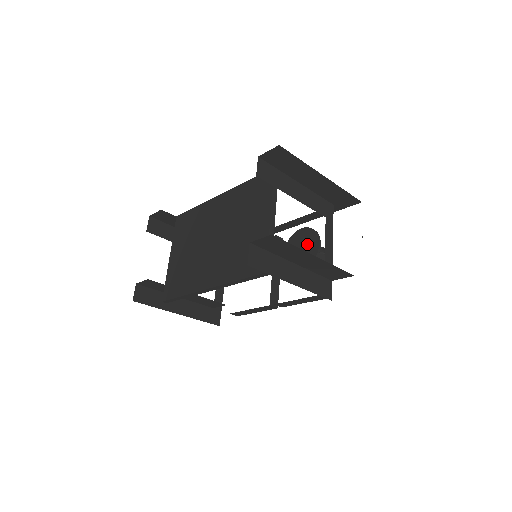
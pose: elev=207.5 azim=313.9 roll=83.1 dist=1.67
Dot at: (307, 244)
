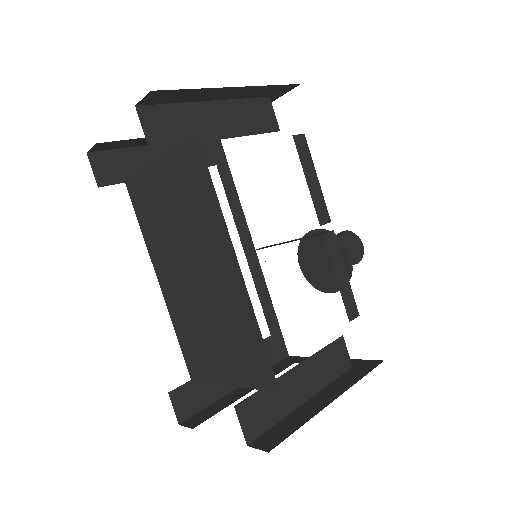
Dot at: (328, 275)
